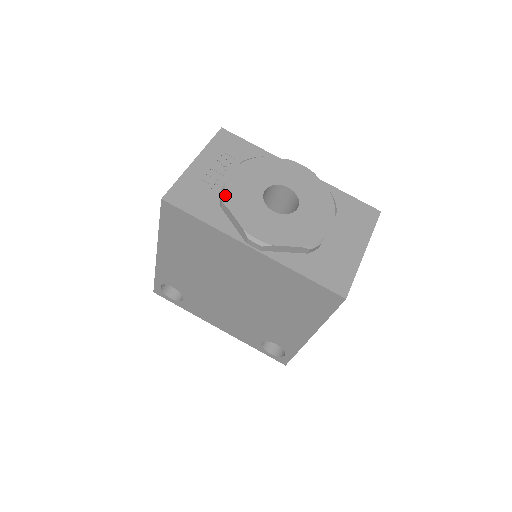
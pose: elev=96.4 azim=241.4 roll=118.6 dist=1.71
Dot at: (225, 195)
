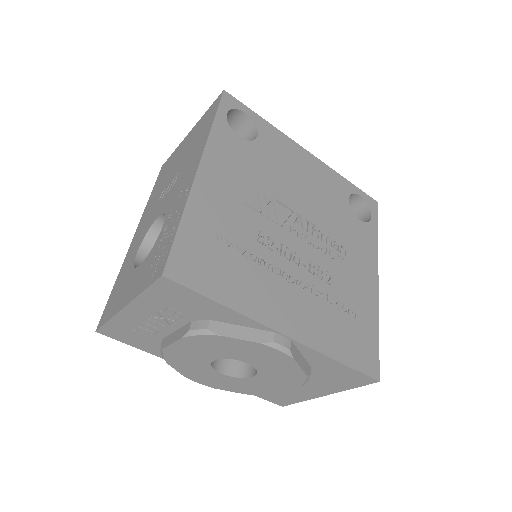
Dot at: (164, 356)
